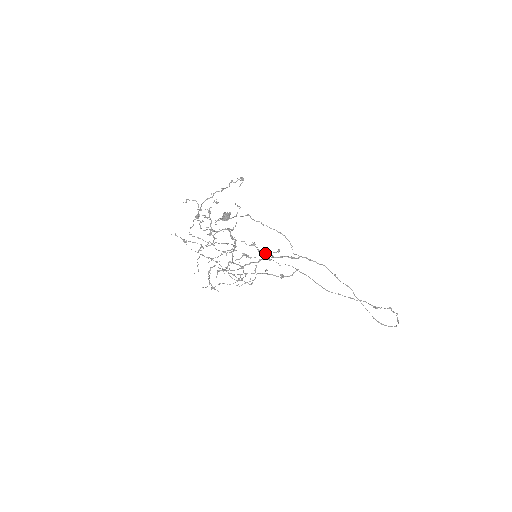
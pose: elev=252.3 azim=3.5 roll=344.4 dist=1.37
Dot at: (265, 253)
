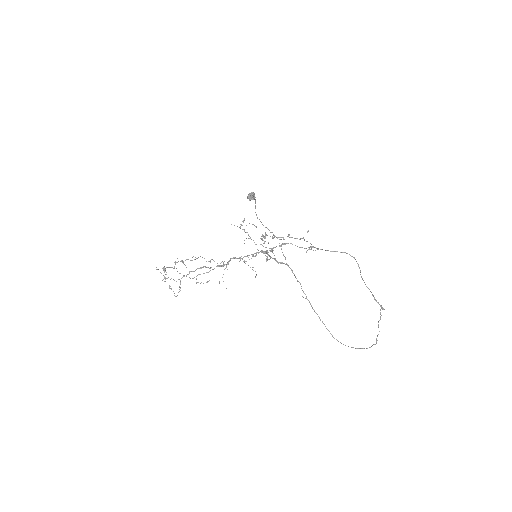
Dot at: occluded
